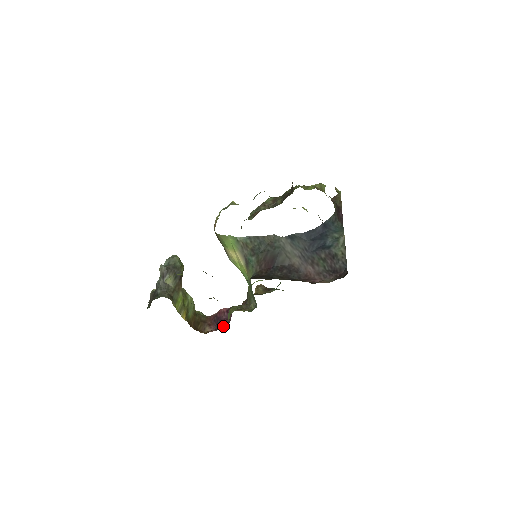
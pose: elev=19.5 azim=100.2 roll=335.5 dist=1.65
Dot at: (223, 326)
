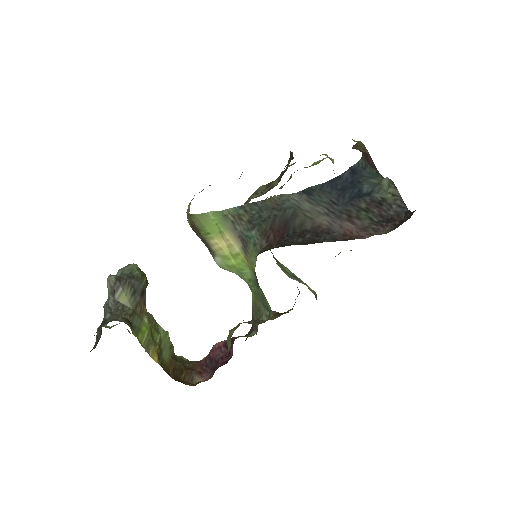
Dot at: occluded
